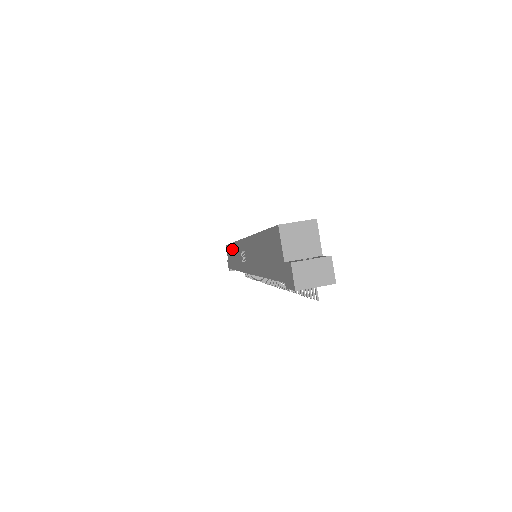
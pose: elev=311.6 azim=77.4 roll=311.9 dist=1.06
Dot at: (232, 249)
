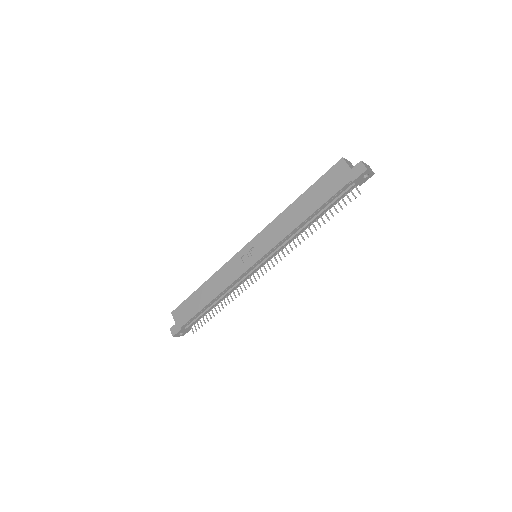
Dot at: (205, 287)
